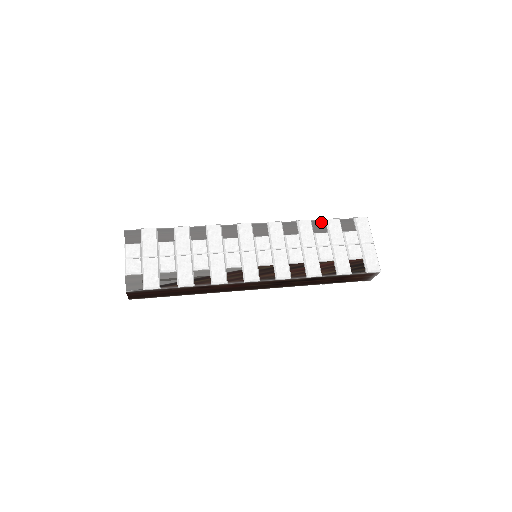
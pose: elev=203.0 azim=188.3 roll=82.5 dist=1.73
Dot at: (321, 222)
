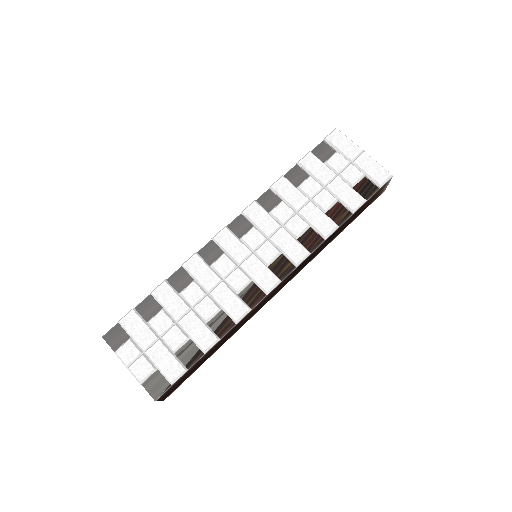
Dot at: (294, 170)
